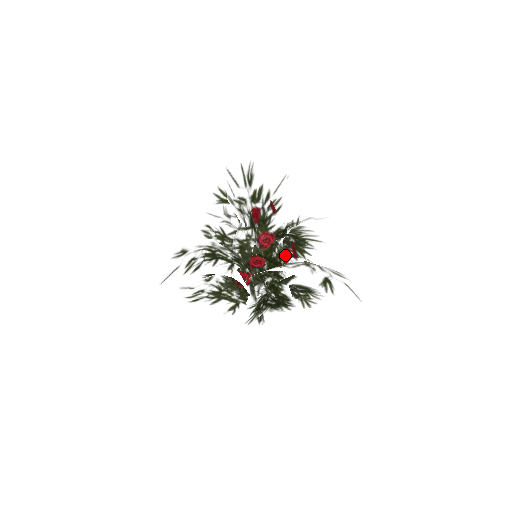
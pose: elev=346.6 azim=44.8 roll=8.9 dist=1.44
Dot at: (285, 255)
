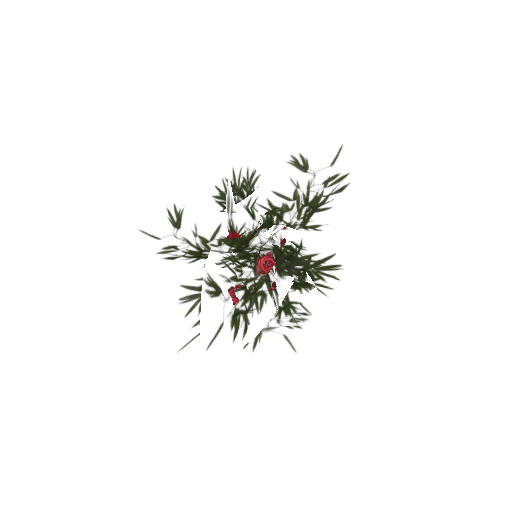
Dot at: occluded
